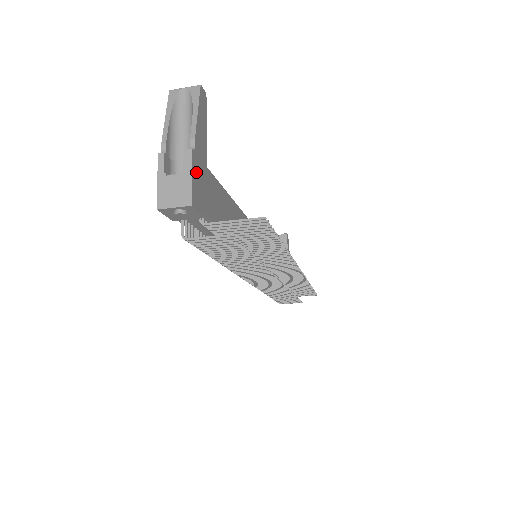
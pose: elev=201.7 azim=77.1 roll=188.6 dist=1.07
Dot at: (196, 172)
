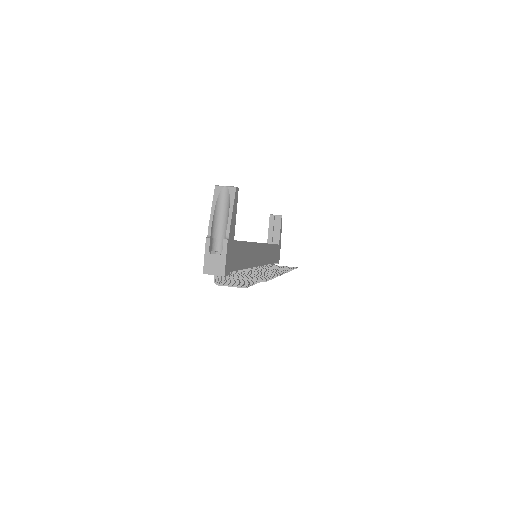
Dot at: (228, 252)
